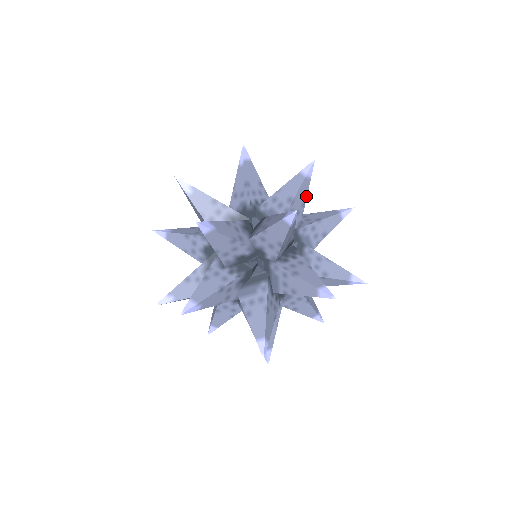
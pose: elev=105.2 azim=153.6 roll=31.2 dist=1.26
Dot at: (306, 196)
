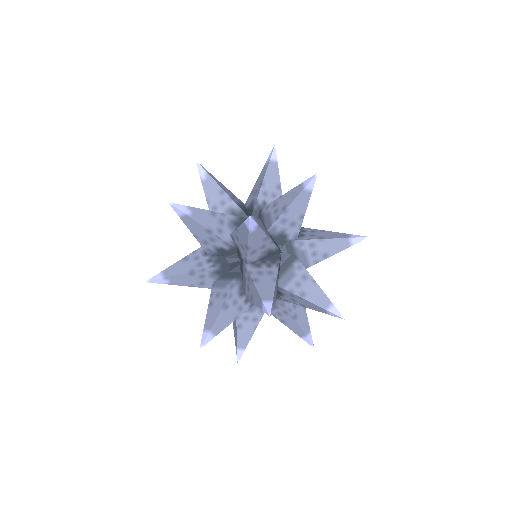
Dot at: (305, 209)
